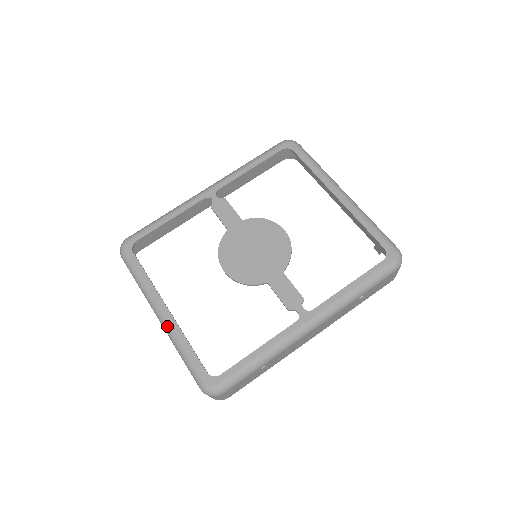
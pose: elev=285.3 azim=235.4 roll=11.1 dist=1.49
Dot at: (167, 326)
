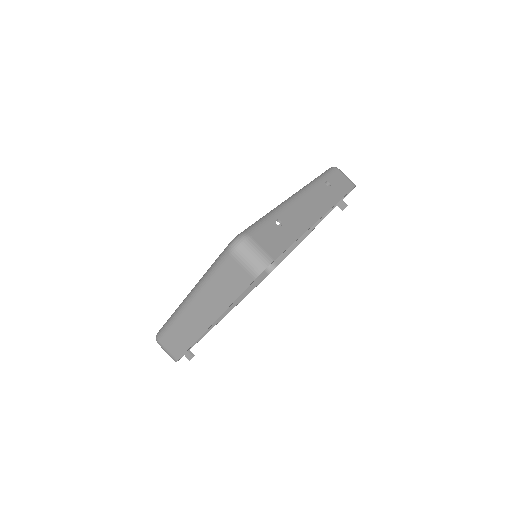
Dot at: (194, 287)
